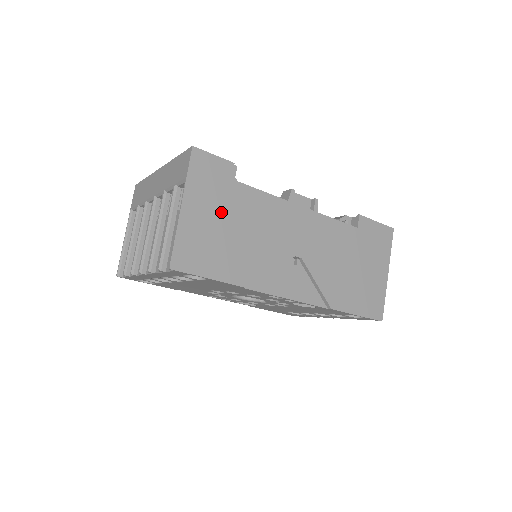
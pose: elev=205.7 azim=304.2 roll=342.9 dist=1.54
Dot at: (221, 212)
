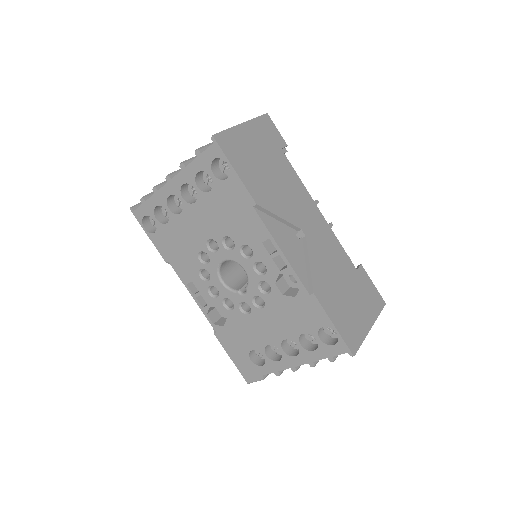
Dot at: (265, 153)
